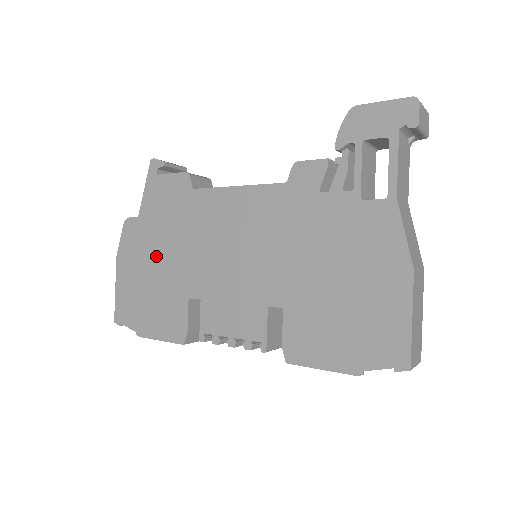
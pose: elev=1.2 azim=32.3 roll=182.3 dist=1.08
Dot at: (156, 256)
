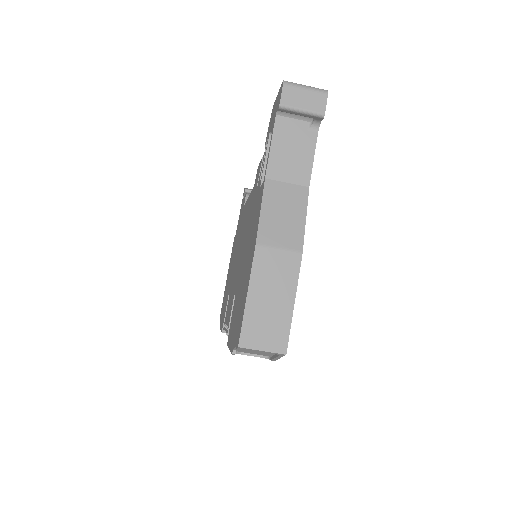
Dot at: occluded
